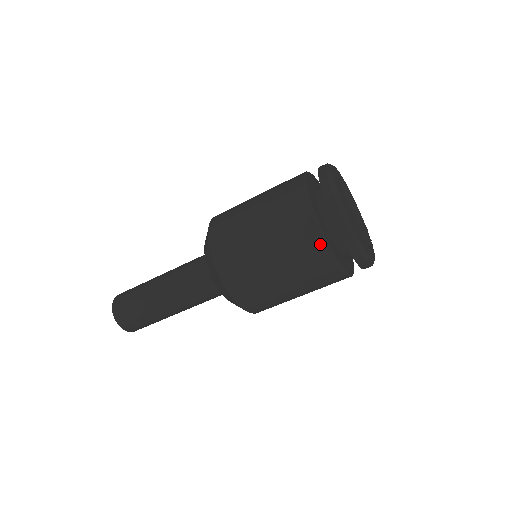
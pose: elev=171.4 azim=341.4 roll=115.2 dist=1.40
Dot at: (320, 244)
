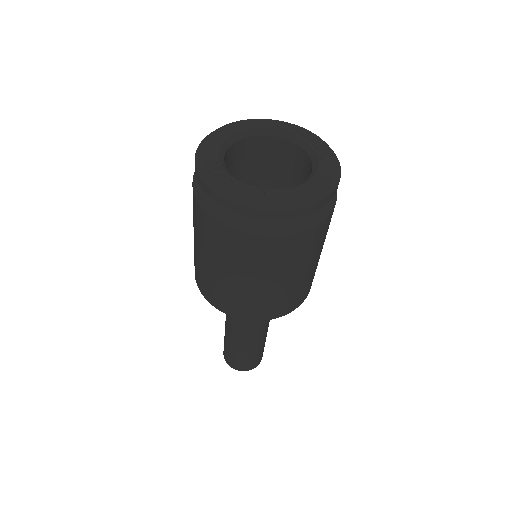
Dot at: (298, 238)
